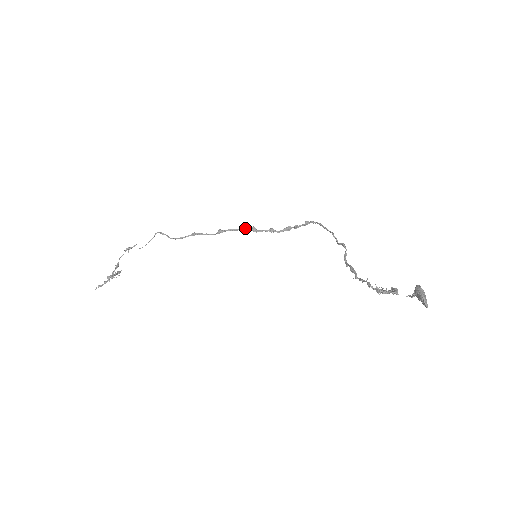
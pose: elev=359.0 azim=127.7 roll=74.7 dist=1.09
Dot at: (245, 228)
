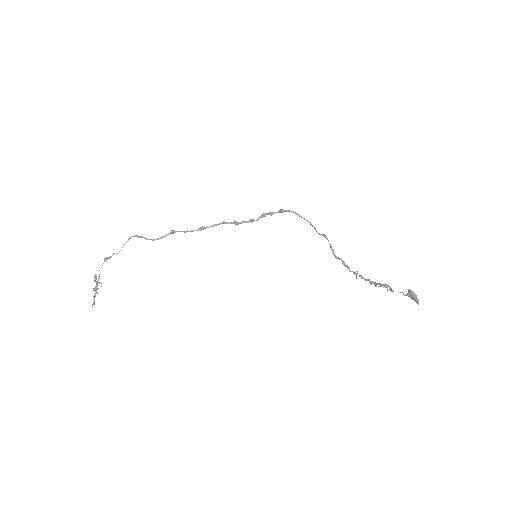
Dot at: (227, 222)
